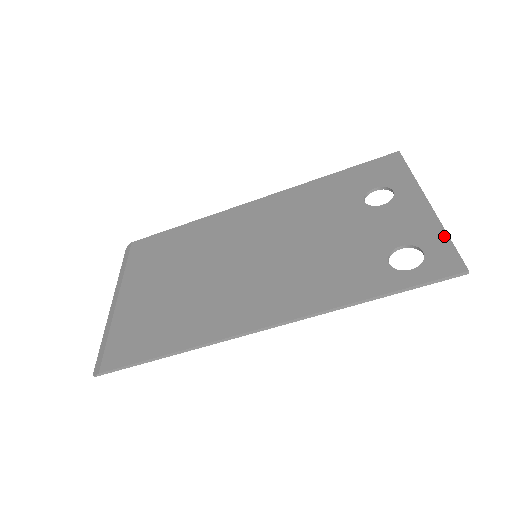
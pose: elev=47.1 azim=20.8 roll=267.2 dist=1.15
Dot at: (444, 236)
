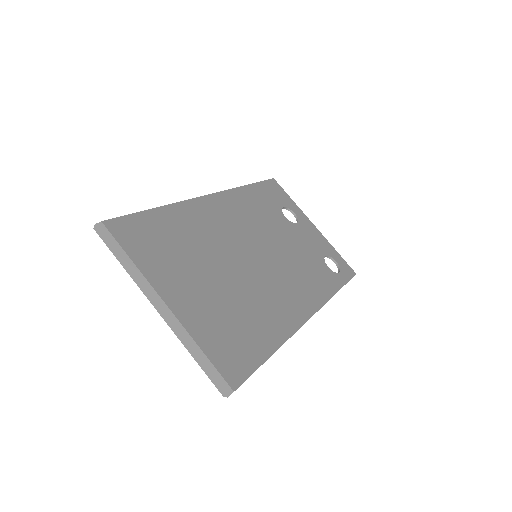
Dot at: (336, 251)
